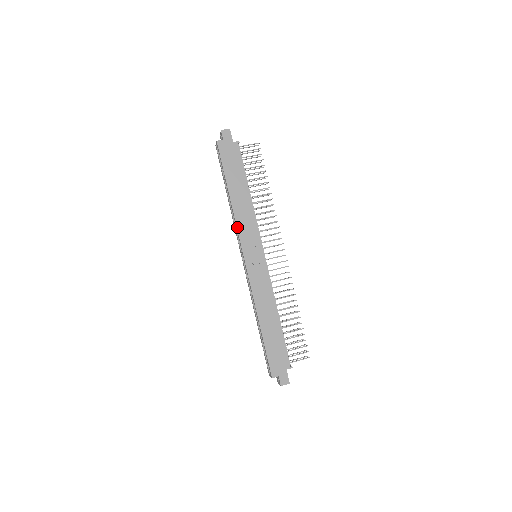
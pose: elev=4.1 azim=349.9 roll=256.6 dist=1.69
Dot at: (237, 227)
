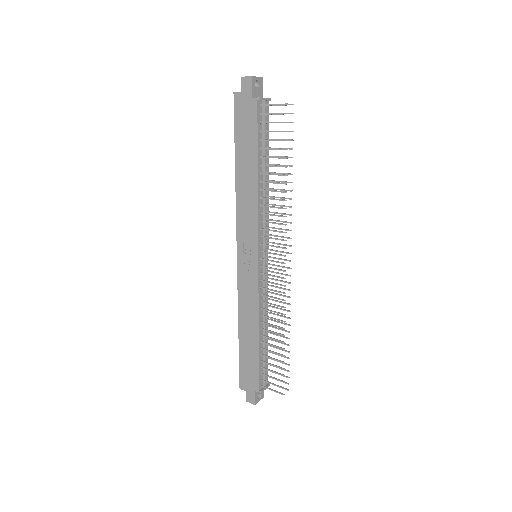
Dot at: (236, 215)
